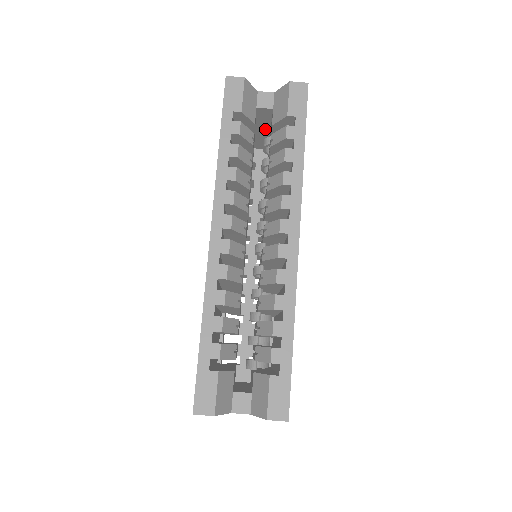
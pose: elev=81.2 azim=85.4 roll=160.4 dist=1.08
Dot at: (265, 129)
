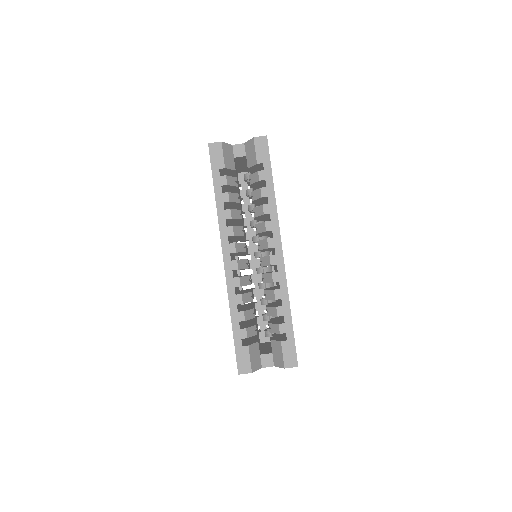
Dot at: (243, 164)
